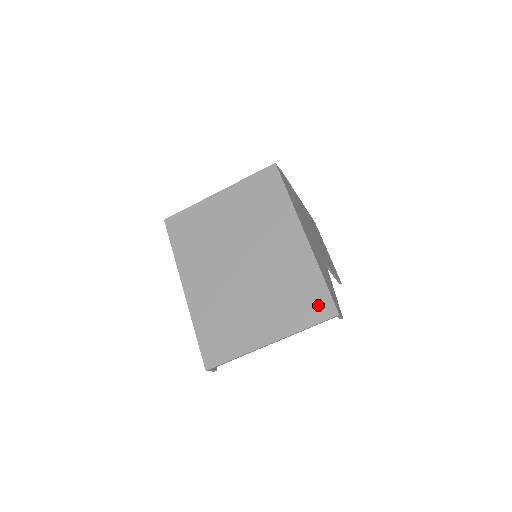
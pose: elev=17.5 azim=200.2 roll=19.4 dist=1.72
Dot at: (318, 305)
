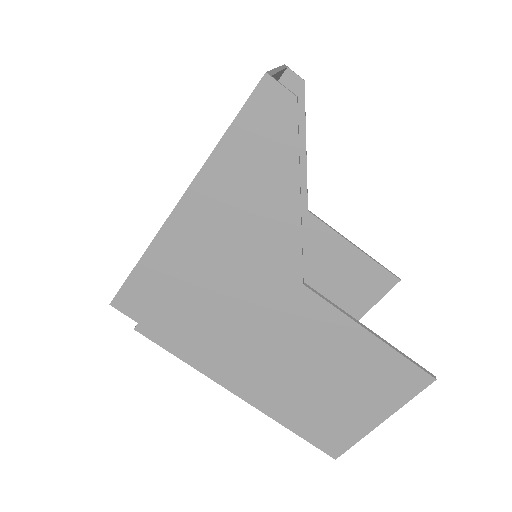
Dot at: occluded
